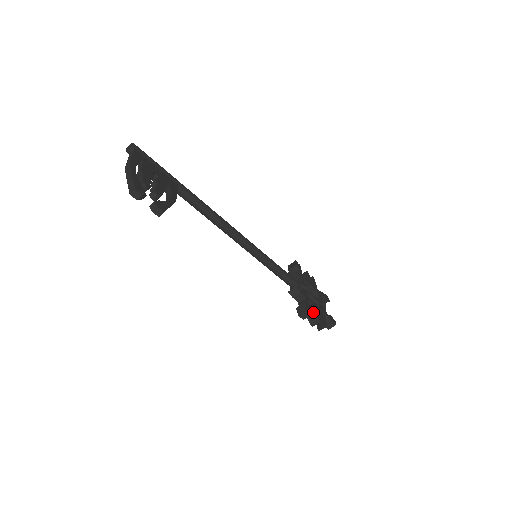
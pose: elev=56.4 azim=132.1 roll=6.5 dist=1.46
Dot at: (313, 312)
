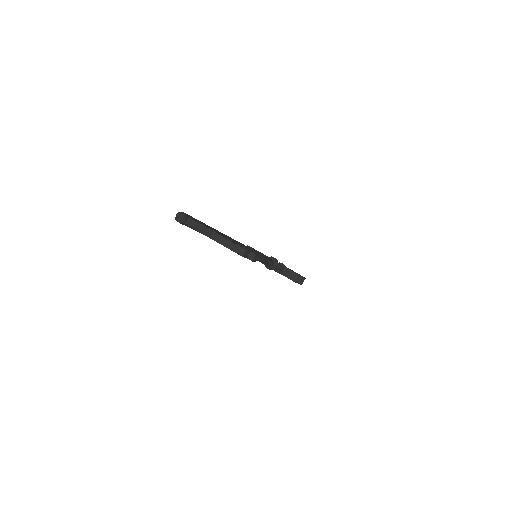
Dot at: occluded
